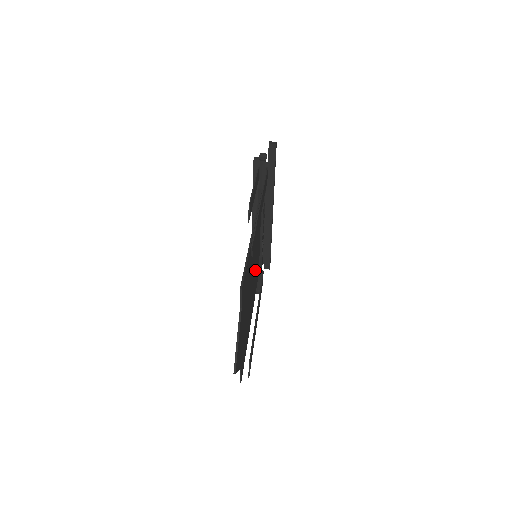
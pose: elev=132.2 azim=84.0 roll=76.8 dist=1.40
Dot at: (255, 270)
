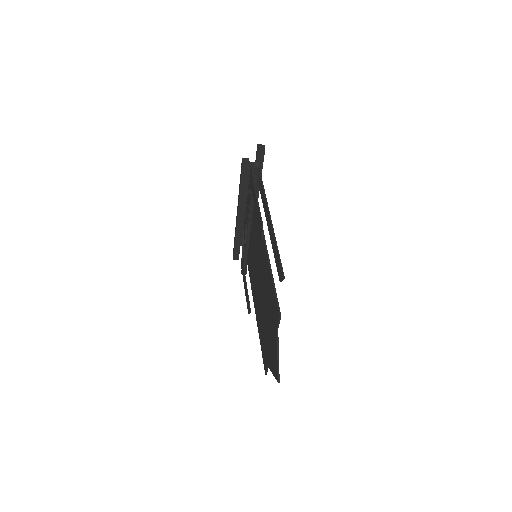
Dot at: occluded
